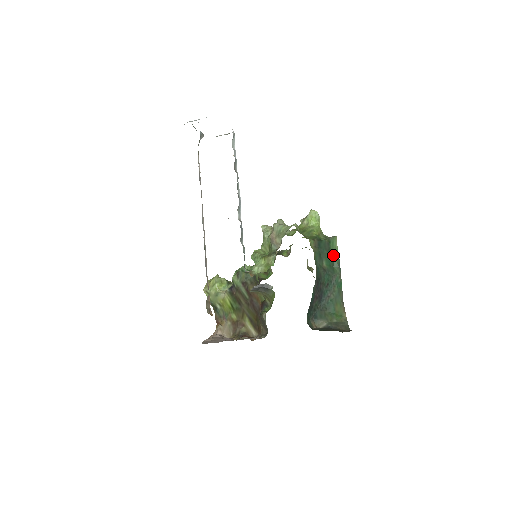
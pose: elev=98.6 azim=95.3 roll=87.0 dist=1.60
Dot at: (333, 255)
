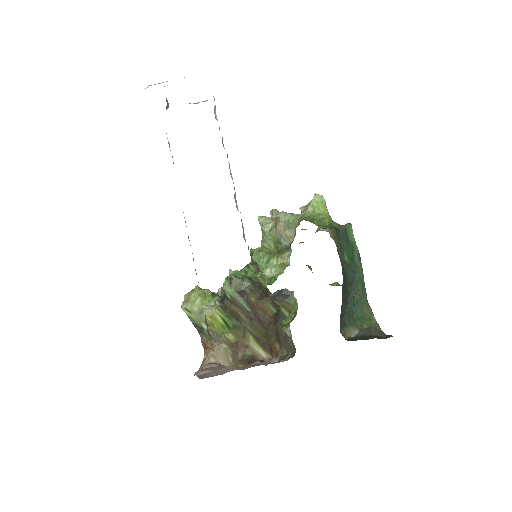
Dot at: (352, 246)
